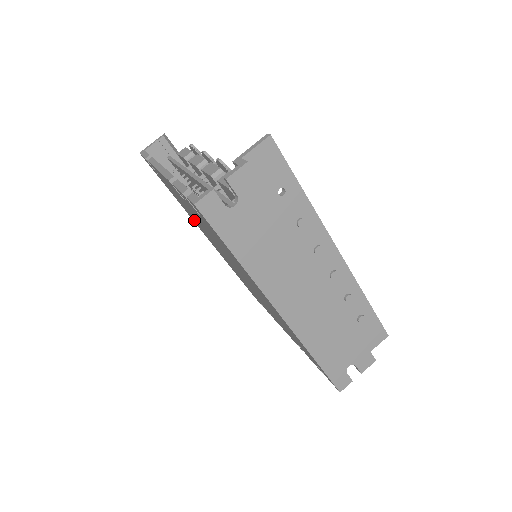
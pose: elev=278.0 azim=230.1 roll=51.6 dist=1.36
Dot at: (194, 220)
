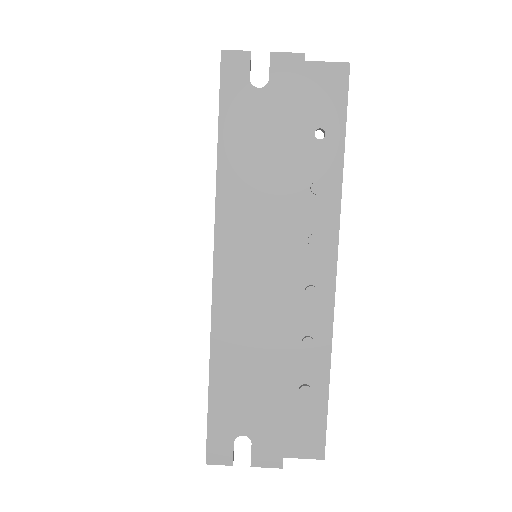
Dot at: occluded
